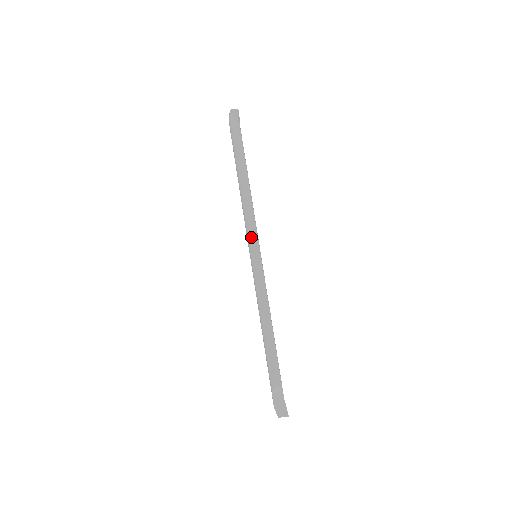
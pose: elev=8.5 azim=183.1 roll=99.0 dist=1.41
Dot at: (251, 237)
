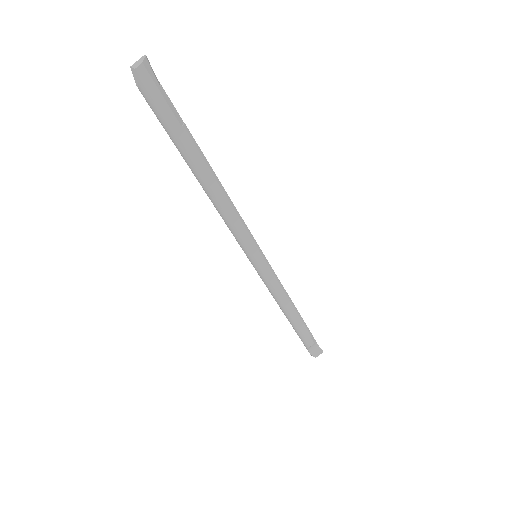
Dot at: (247, 245)
